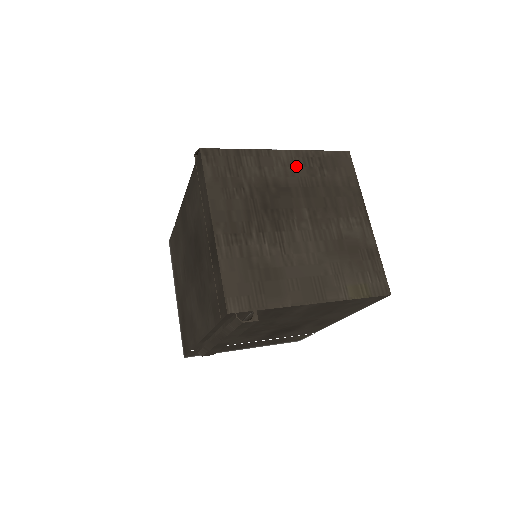
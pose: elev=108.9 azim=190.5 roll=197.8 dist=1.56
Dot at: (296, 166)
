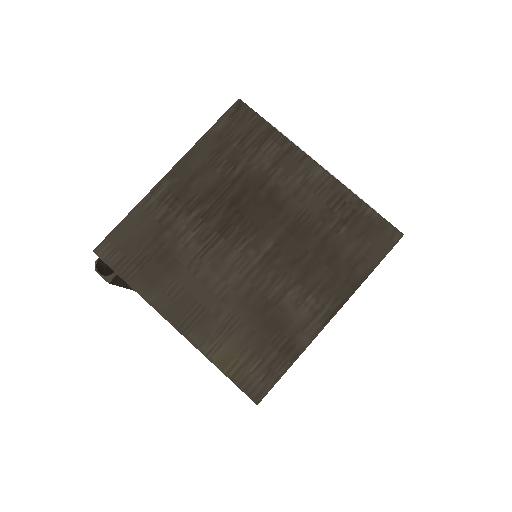
Dot at: (317, 195)
